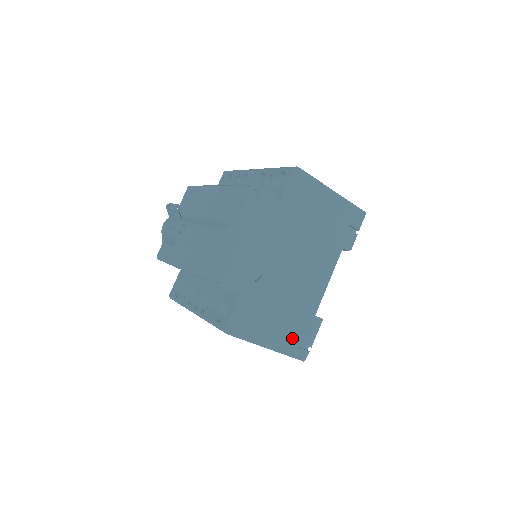
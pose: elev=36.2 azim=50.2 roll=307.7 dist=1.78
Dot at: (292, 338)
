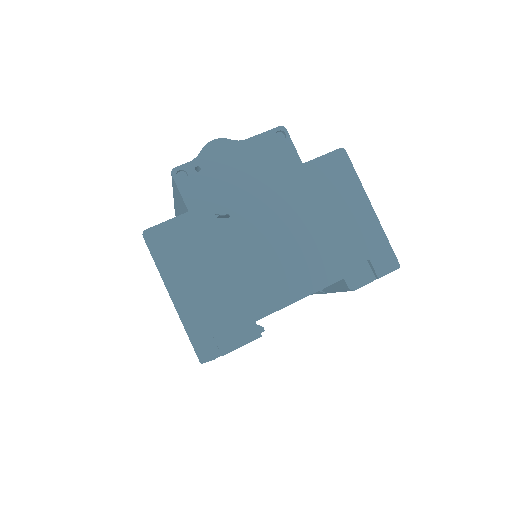
Dot at: (208, 318)
